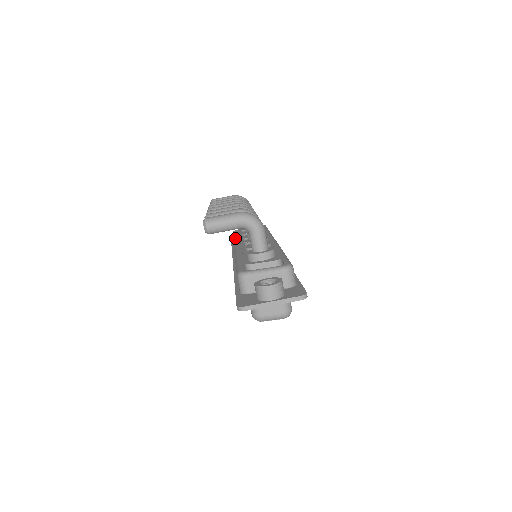
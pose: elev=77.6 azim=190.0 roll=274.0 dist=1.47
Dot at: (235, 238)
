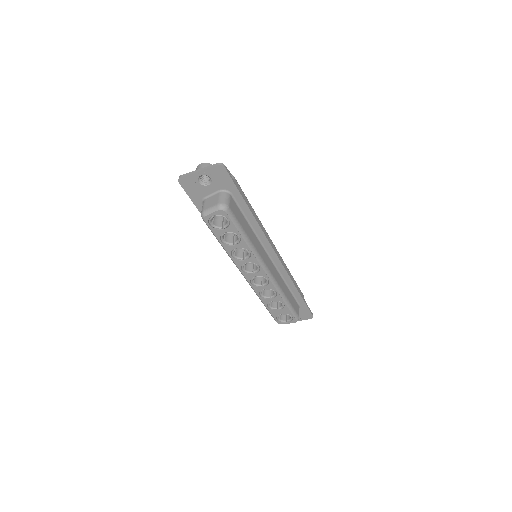
Dot at: occluded
